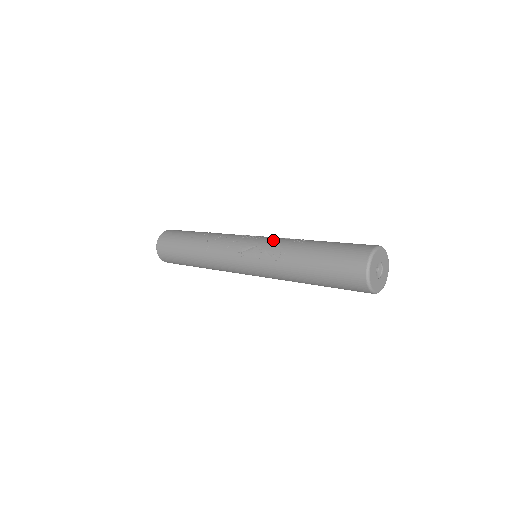
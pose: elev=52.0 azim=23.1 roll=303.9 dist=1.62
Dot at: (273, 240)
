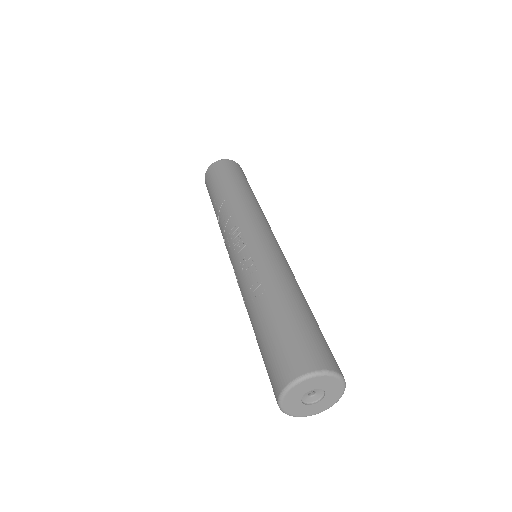
Dot at: (241, 272)
